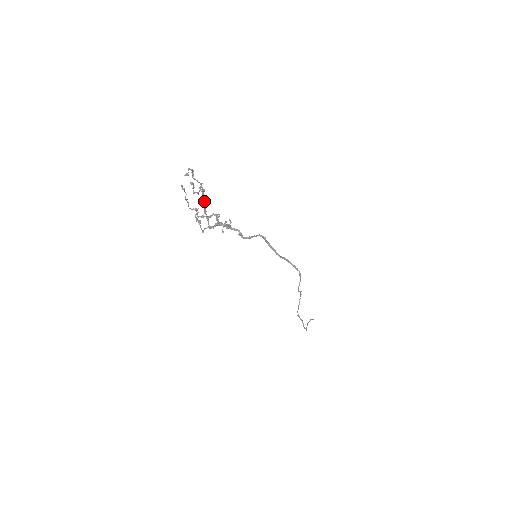
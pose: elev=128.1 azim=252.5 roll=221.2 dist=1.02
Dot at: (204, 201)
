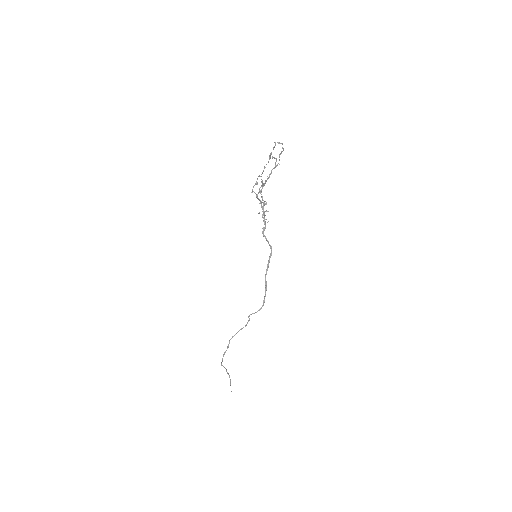
Dot at: (270, 173)
